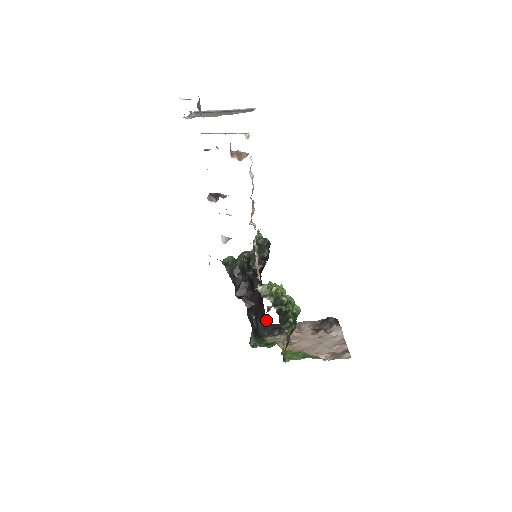
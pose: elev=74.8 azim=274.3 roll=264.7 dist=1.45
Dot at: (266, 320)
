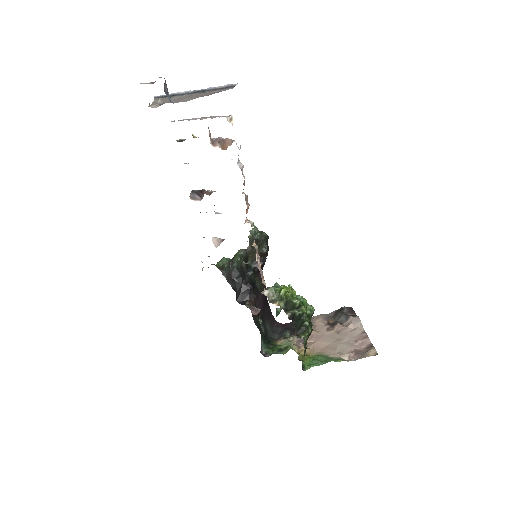
Dot at: (274, 321)
